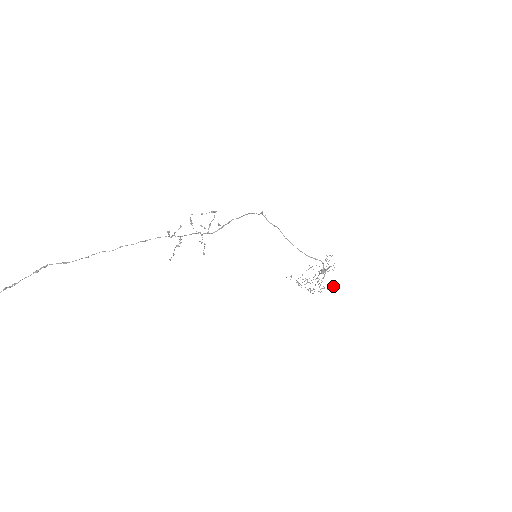
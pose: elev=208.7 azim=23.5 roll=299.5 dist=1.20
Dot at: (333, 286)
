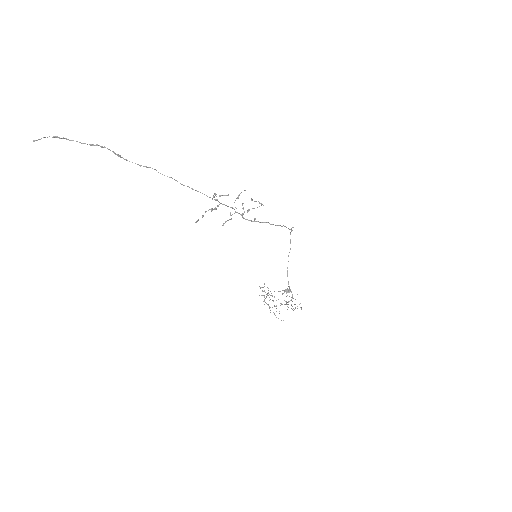
Dot at: occluded
